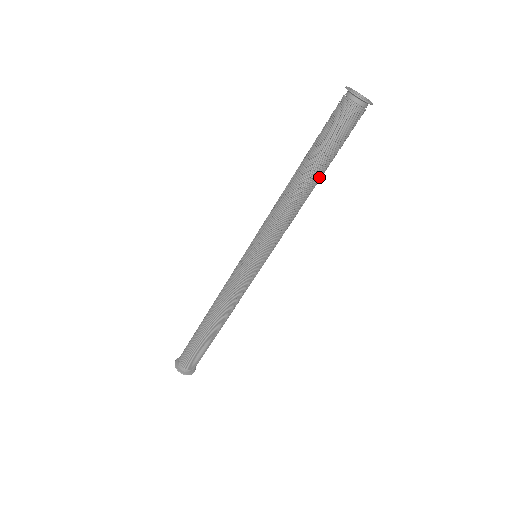
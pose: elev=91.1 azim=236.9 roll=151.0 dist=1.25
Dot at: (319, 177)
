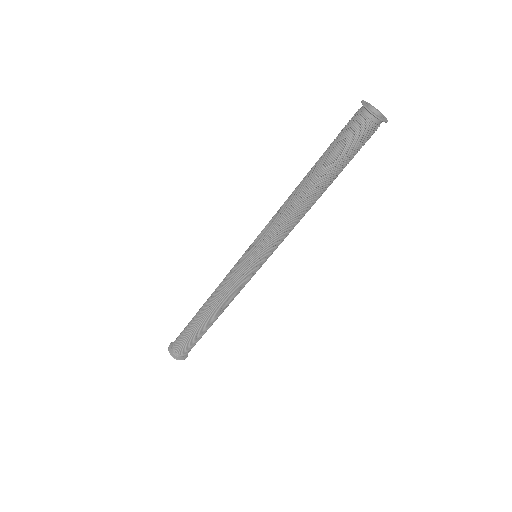
Dot at: (323, 187)
